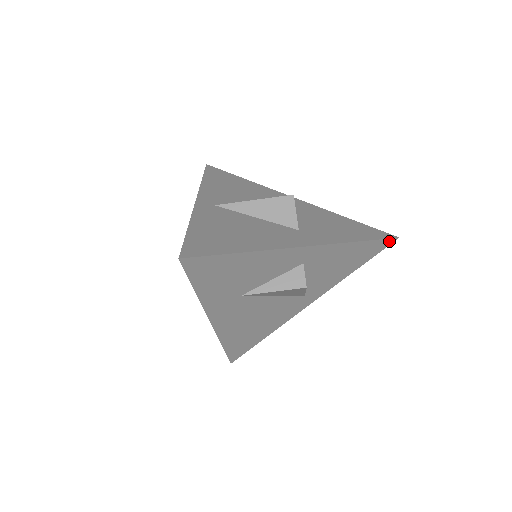
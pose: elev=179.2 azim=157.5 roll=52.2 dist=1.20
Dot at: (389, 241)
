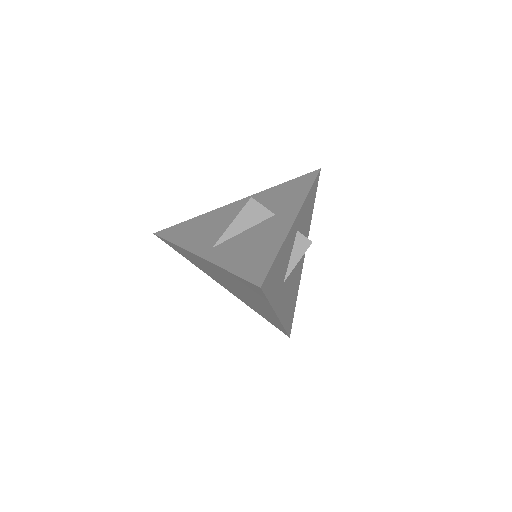
Dot at: (318, 175)
